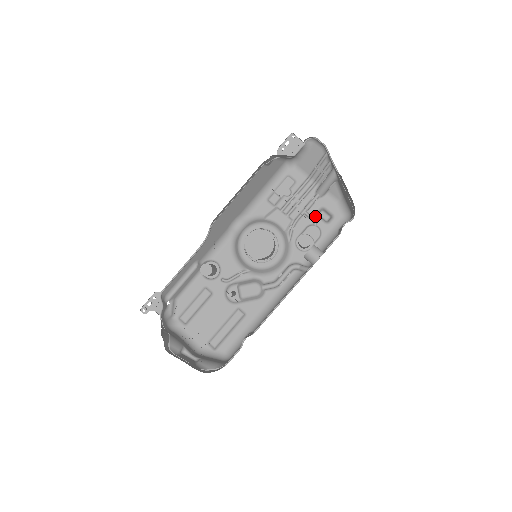
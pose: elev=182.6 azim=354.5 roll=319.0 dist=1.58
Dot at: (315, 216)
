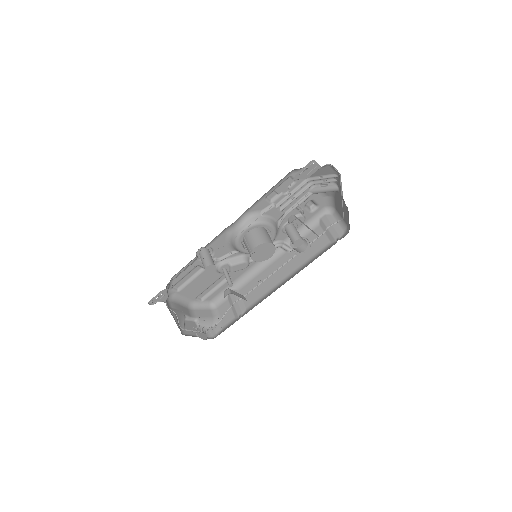
Dot at: (304, 208)
